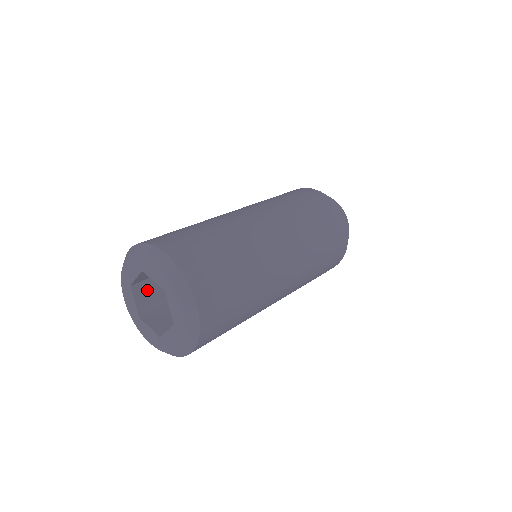
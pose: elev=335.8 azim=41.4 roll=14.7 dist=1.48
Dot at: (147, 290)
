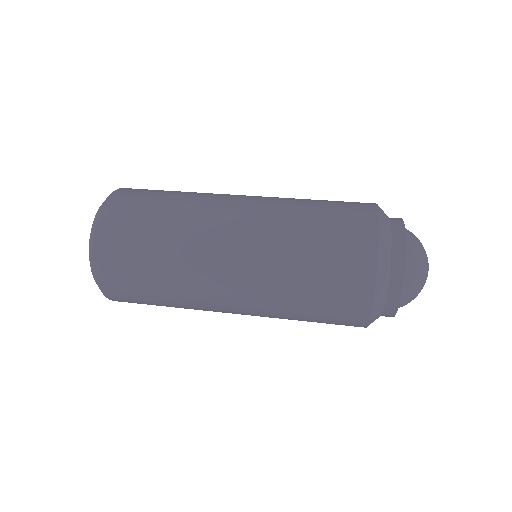
Dot at: occluded
